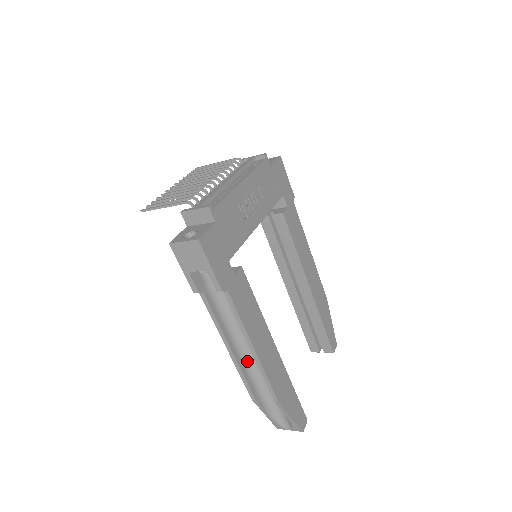
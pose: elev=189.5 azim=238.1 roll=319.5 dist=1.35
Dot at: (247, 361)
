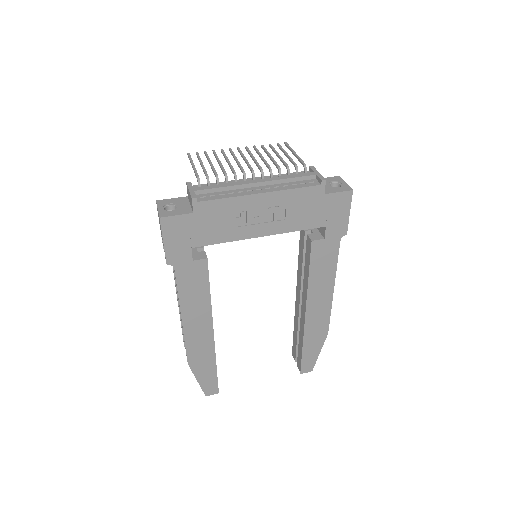
Dot at: occluded
